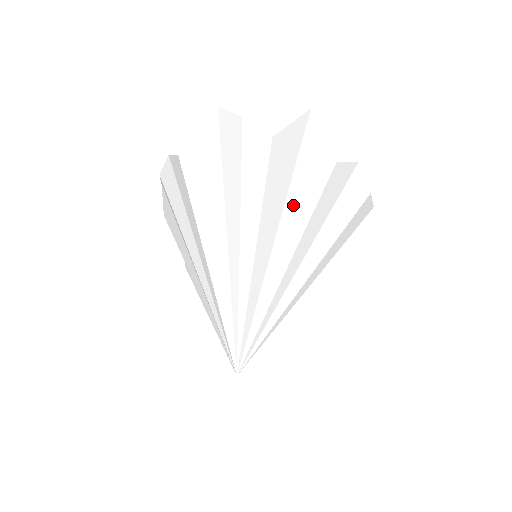
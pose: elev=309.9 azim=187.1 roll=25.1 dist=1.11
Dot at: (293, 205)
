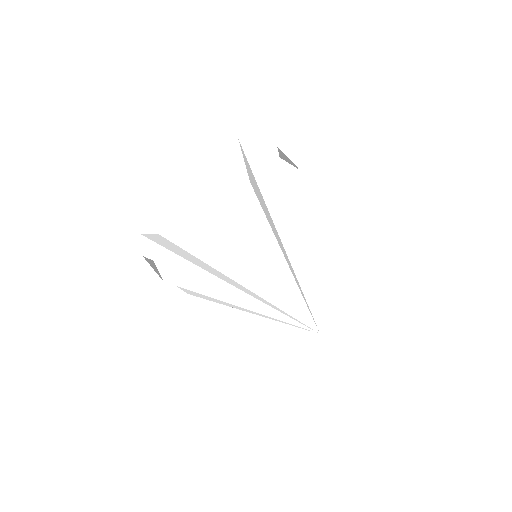
Dot at: occluded
